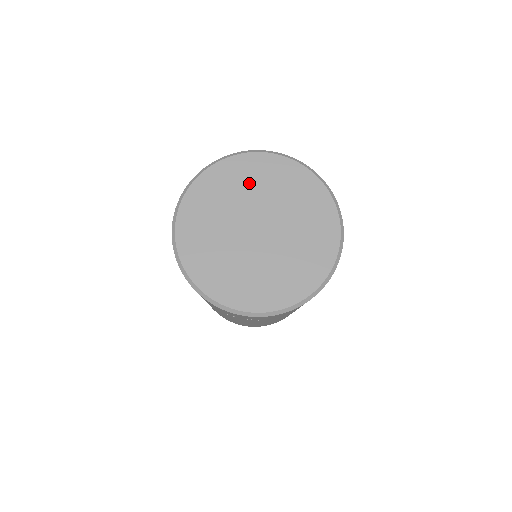
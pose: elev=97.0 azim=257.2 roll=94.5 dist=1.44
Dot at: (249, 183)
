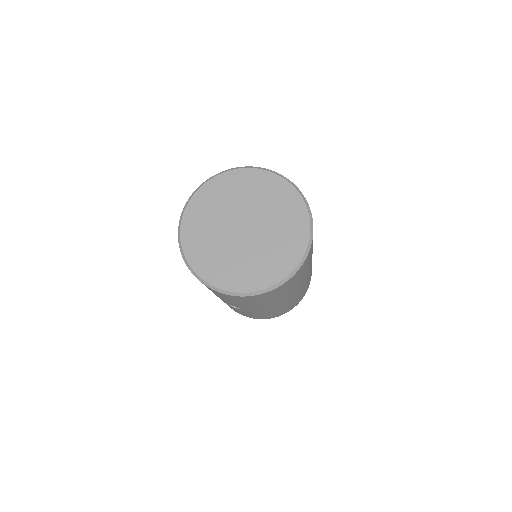
Dot at: (210, 212)
